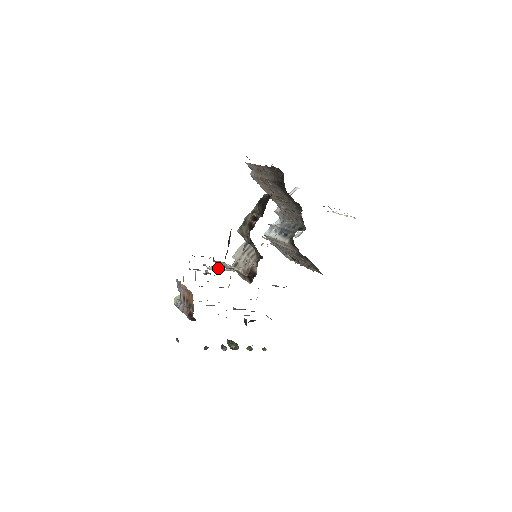
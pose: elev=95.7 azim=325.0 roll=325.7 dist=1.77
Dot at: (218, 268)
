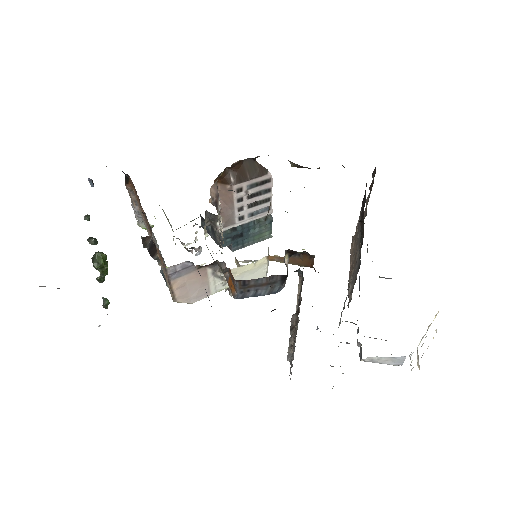
Dot at: occluded
